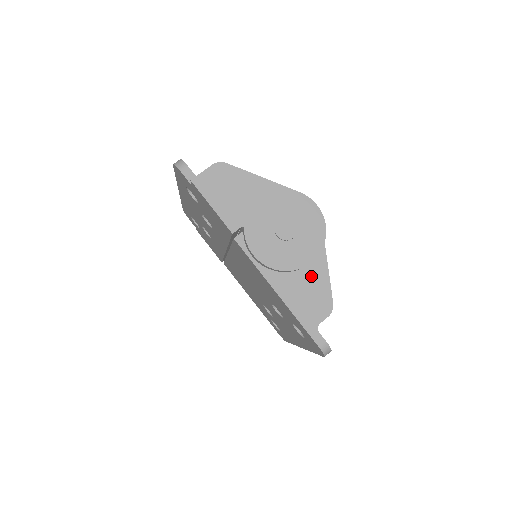
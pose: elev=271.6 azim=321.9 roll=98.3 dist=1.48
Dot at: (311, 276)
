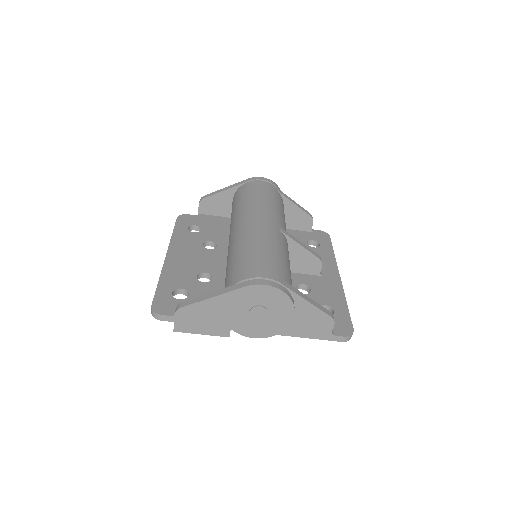
Dot at: (302, 314)
